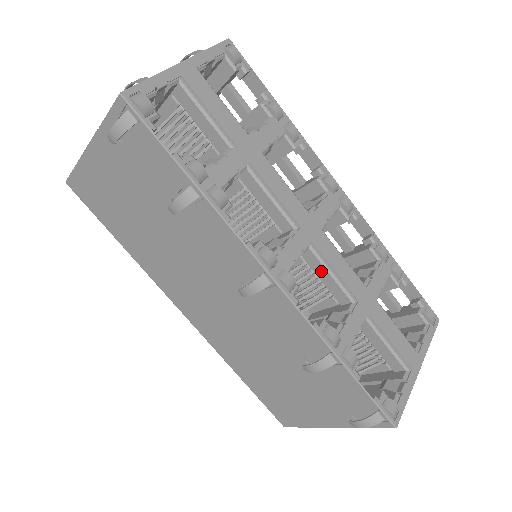
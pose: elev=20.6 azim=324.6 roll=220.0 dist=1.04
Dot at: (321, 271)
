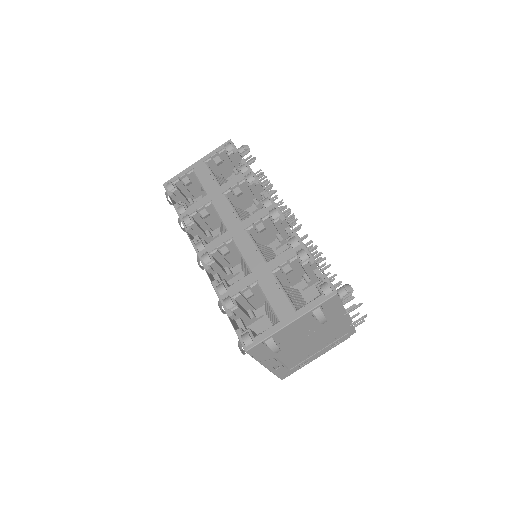
Dot at: occluded
